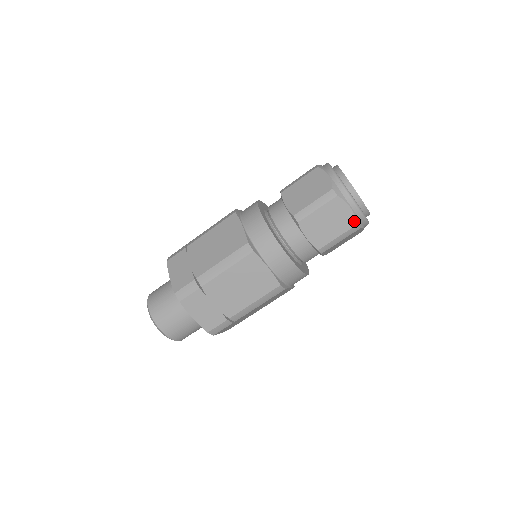
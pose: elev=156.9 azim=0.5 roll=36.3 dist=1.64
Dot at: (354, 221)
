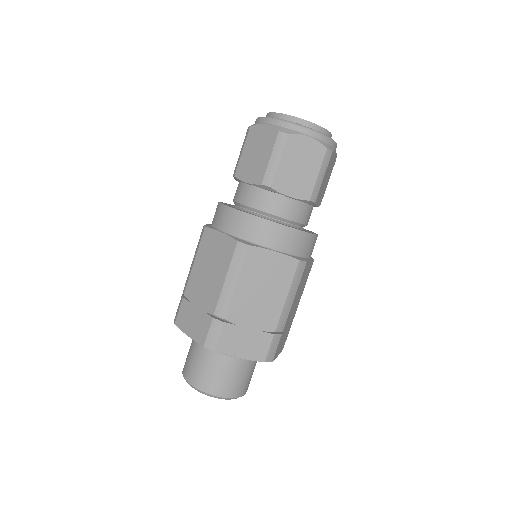
Dot at: (275, 131)
